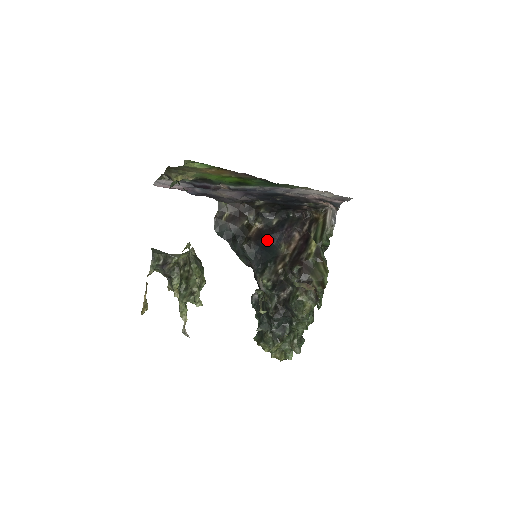
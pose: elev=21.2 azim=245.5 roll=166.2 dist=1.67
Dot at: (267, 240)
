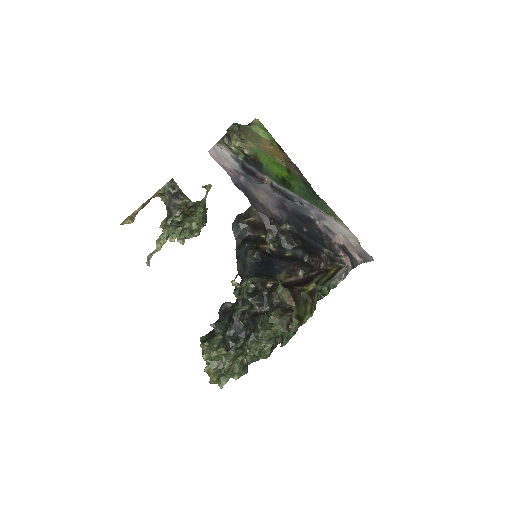
Dot at: (272, 261)
